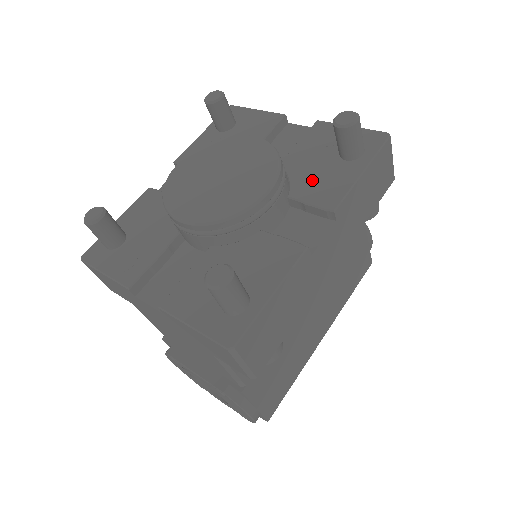
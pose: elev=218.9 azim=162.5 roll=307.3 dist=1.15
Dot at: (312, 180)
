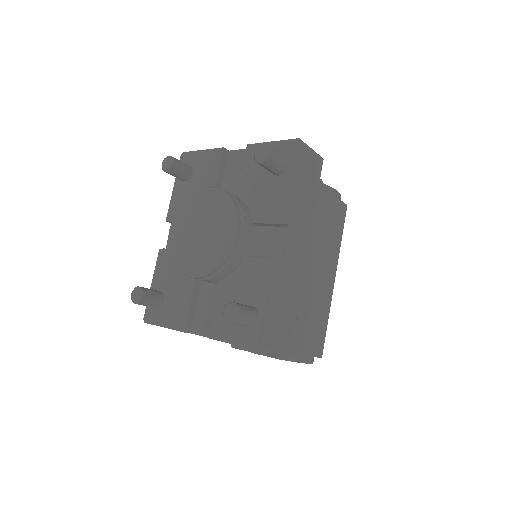
Dot at: (262, 202)
